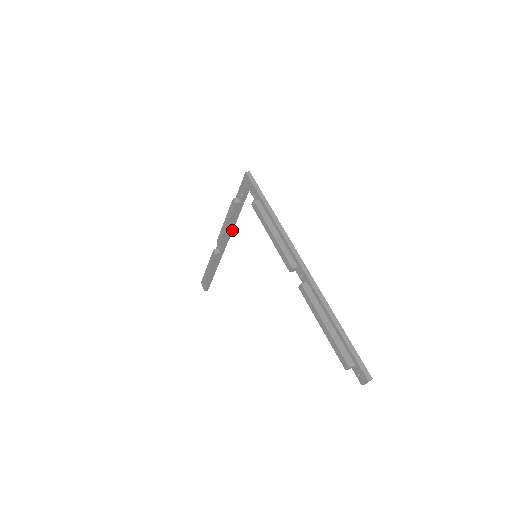
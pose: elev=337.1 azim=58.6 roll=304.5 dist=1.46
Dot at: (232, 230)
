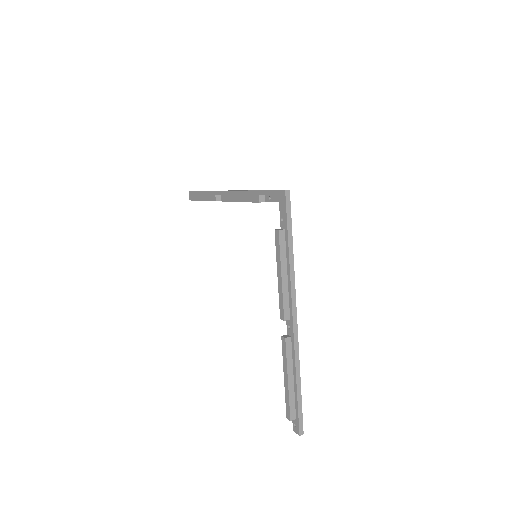
Dot at: occluded
